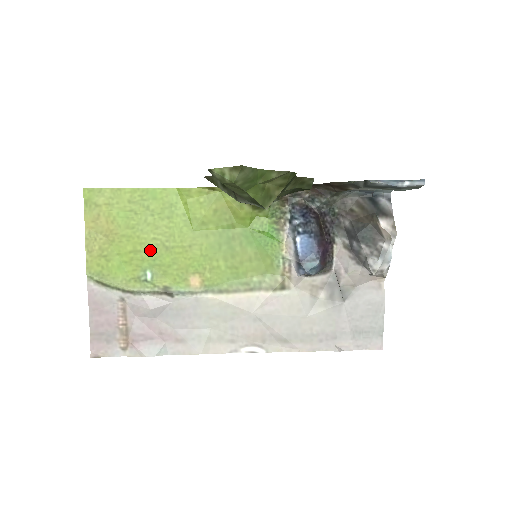
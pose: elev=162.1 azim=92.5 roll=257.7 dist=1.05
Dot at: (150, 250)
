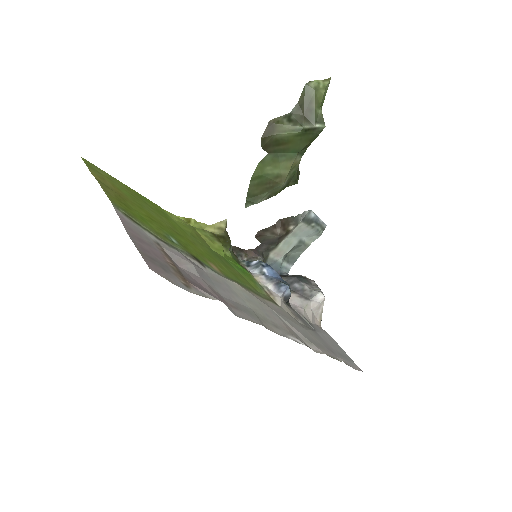
Dot at: (163, 226)
